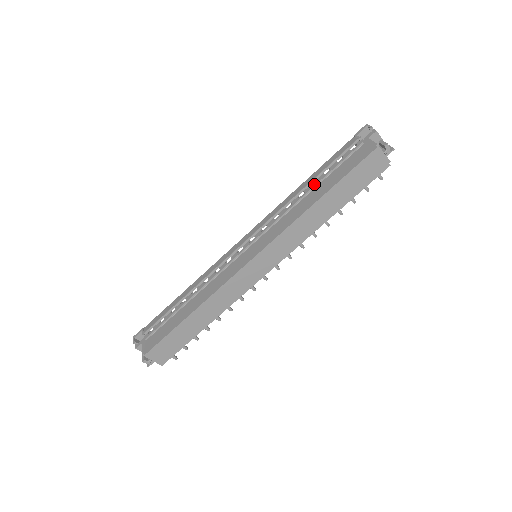
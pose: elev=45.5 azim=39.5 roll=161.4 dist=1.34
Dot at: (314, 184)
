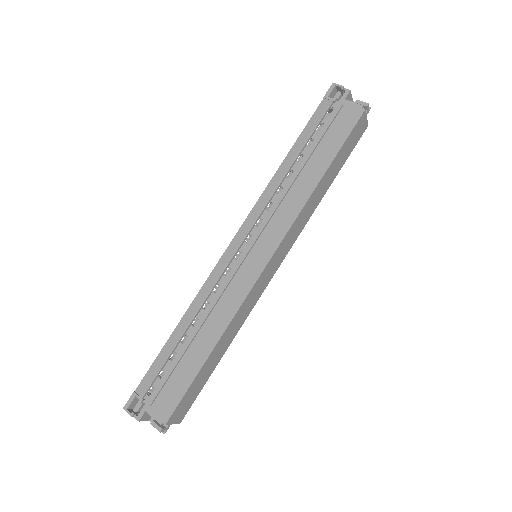
Dot at: (304, 160)
